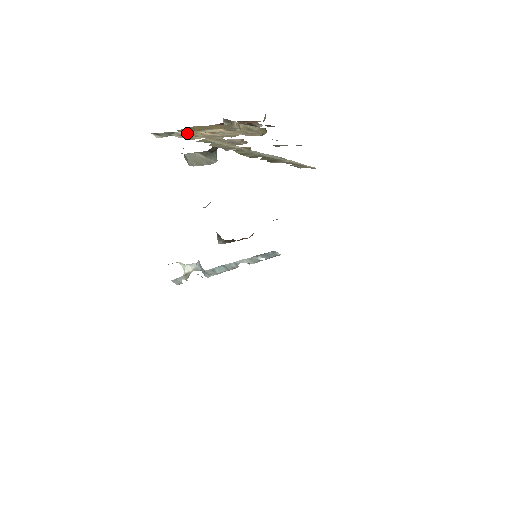
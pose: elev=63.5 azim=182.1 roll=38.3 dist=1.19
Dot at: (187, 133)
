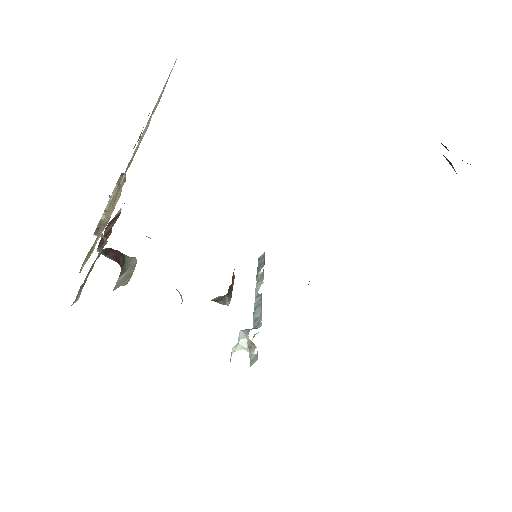
Dot at: (87, 260)
